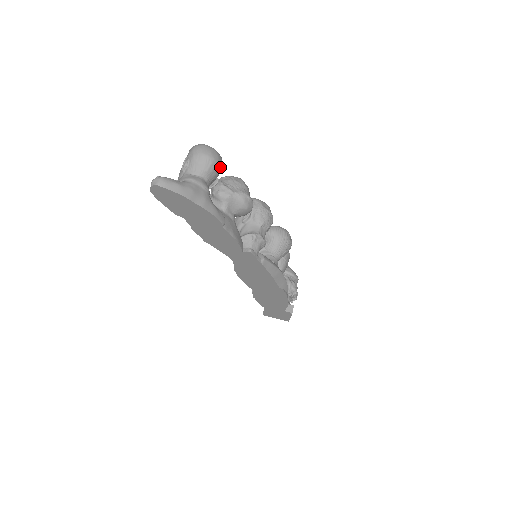
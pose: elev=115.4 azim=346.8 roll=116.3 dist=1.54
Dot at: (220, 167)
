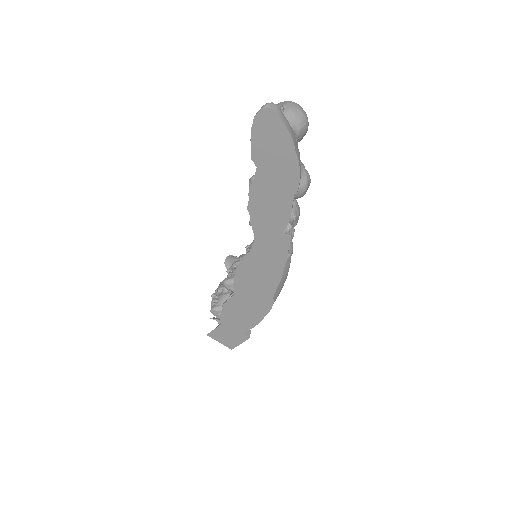
Dot at: (305, 134)
